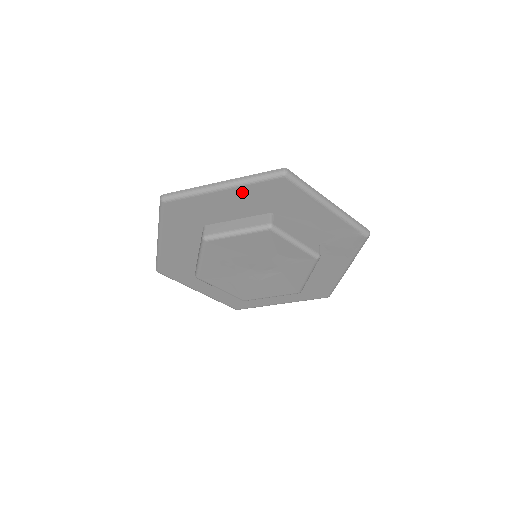
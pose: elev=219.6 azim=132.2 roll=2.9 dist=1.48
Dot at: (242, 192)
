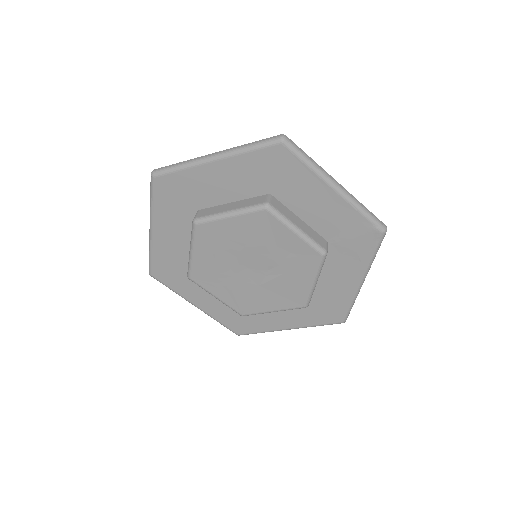
Dot at: (236, 164)
